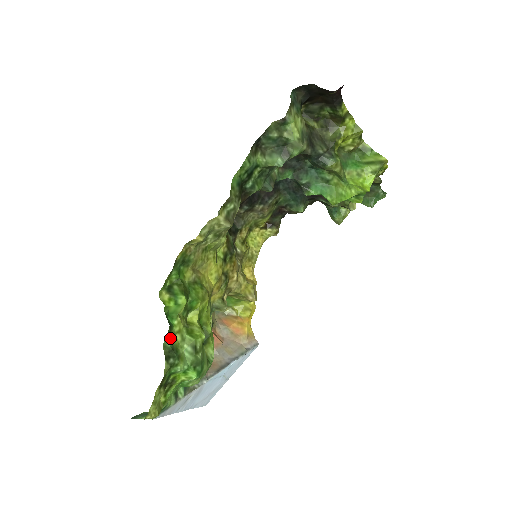
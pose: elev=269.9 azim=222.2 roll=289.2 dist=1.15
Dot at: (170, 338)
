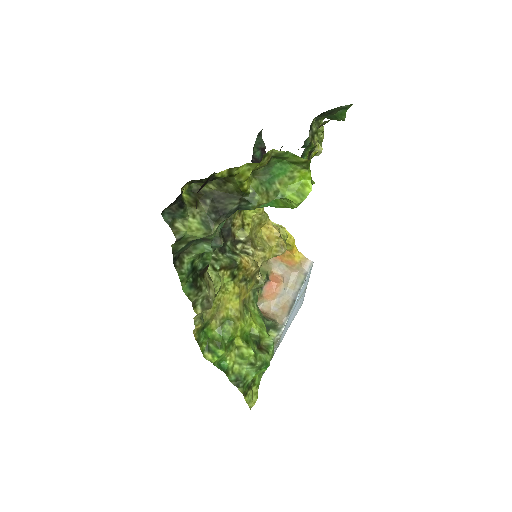
Dot at: (231, 374)
